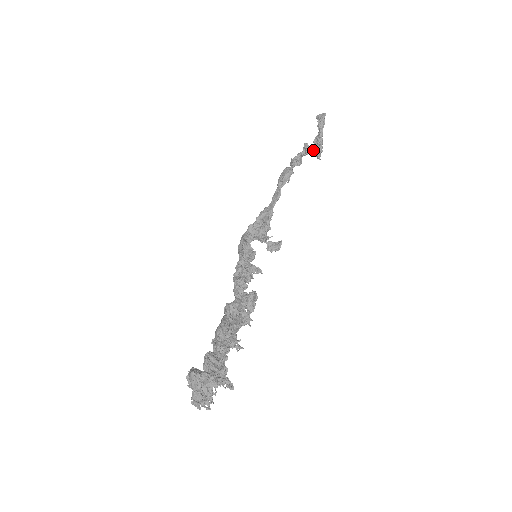
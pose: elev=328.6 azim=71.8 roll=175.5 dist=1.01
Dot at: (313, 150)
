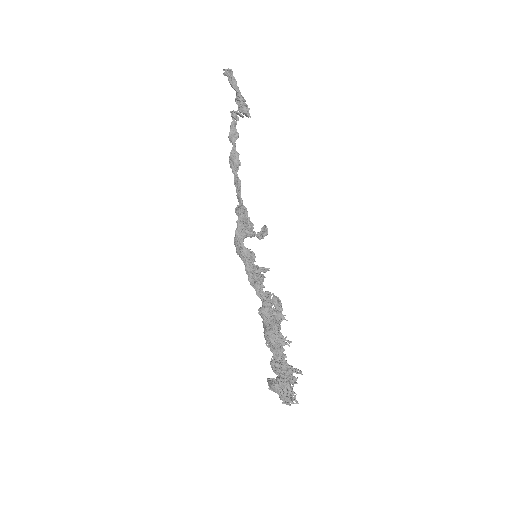
Dot at: (241, 114)
